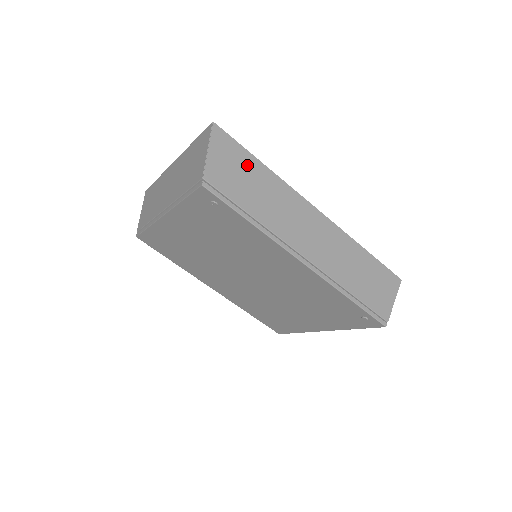
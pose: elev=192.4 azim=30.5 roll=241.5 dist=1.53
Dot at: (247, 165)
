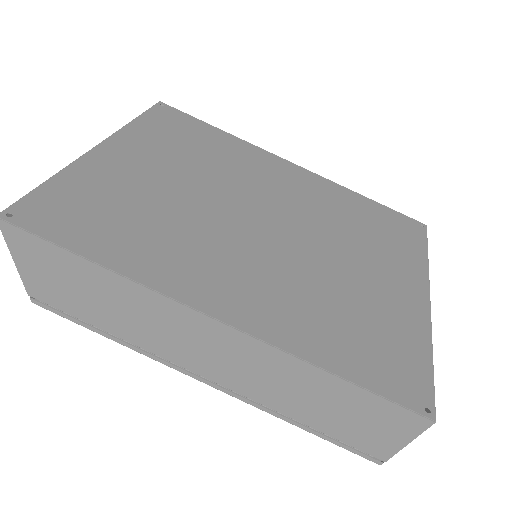
Dot at: (73, 270)
